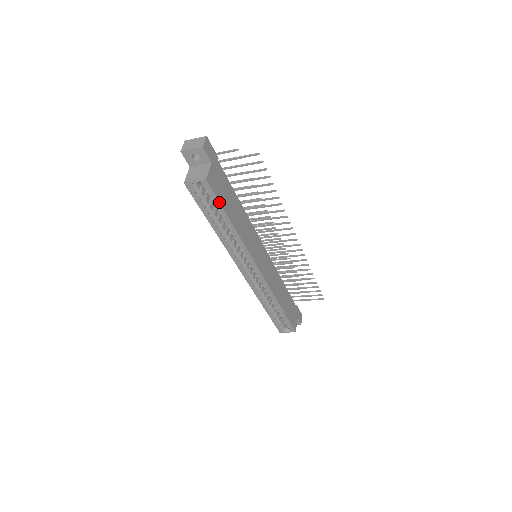
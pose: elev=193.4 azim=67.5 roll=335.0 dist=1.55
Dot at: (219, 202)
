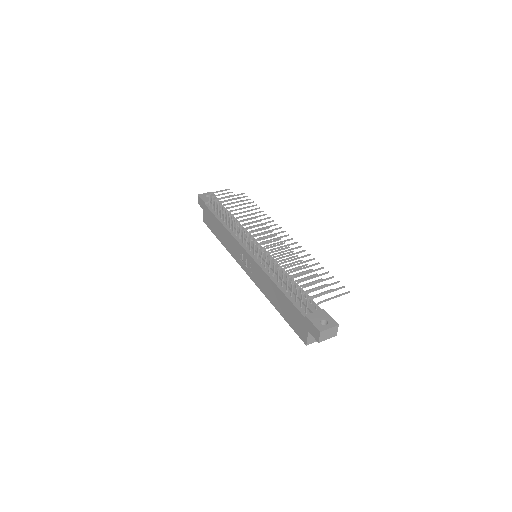
Dot at: occluded
